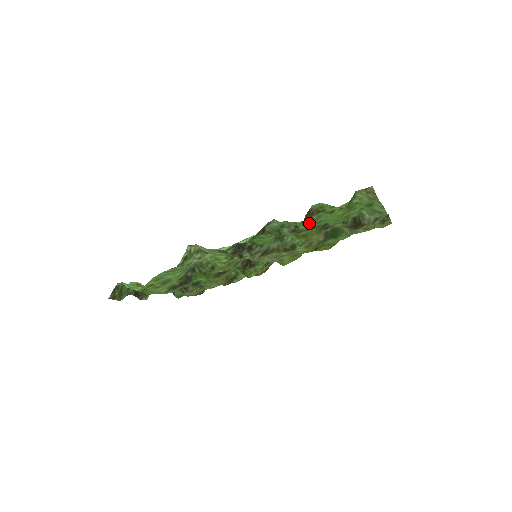
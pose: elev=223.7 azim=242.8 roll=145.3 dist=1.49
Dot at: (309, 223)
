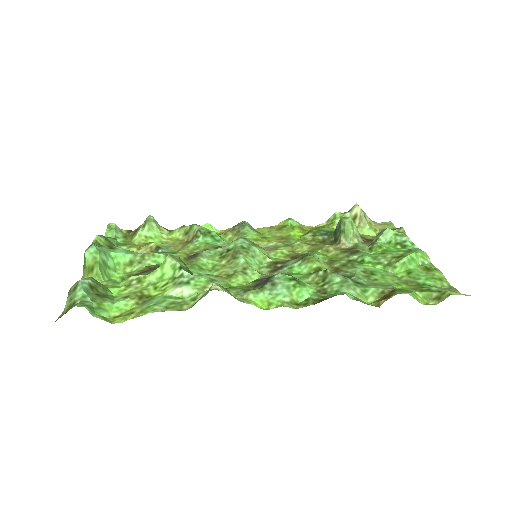
Dot at: (364, 280)
